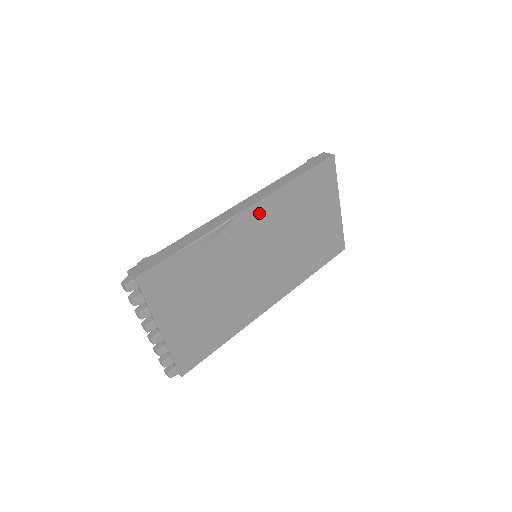
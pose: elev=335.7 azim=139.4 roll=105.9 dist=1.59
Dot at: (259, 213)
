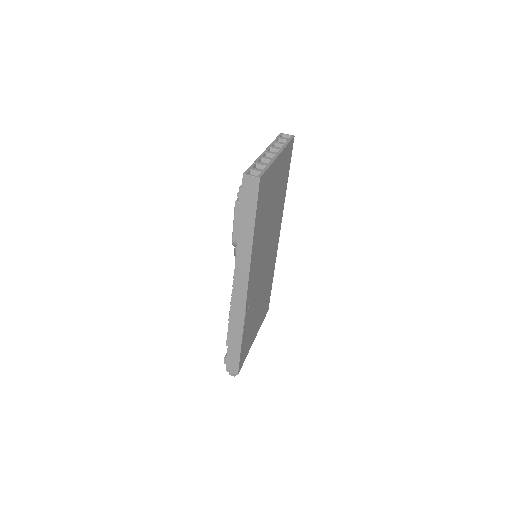
Dot at: (252, 277)
